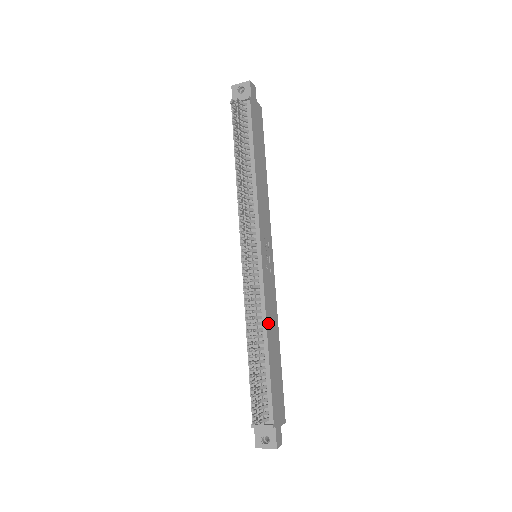
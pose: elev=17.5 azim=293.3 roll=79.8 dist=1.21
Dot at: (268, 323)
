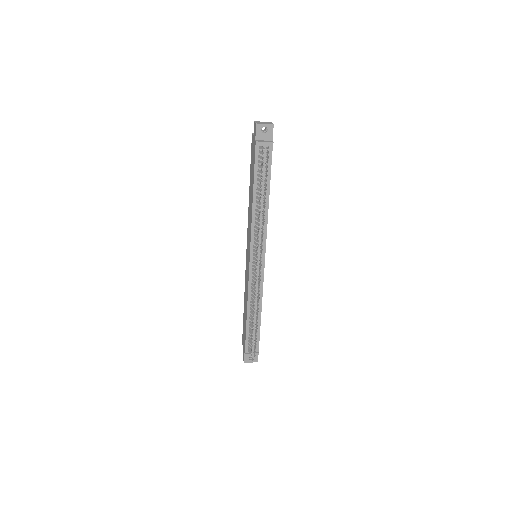
Dot at: (261, 299)
